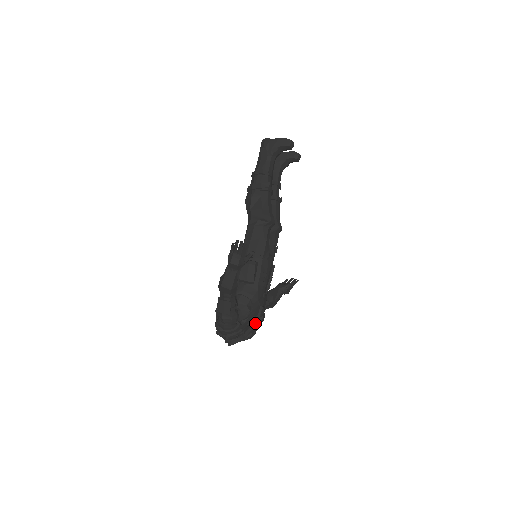
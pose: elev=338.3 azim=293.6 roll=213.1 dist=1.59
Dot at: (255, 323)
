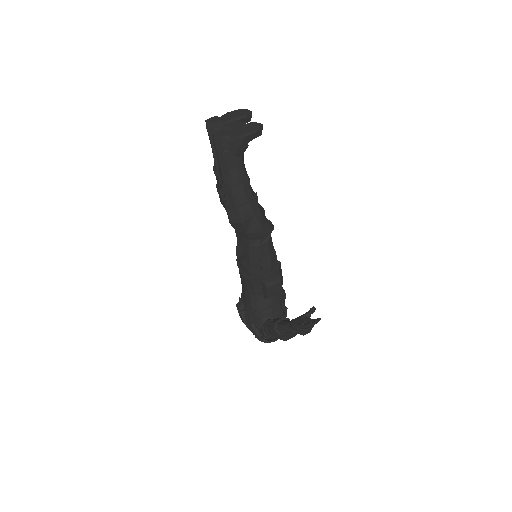
Dot at: occluded
